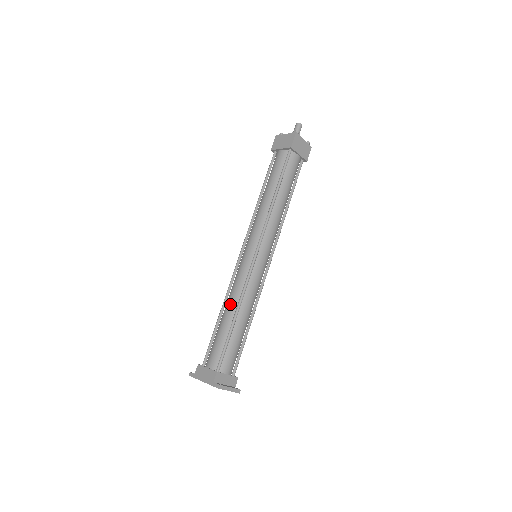
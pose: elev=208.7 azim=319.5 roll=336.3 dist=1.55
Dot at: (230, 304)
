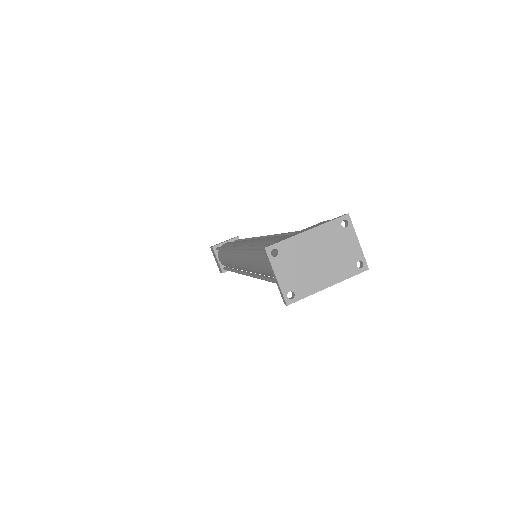
Dot at: (269, 237)
